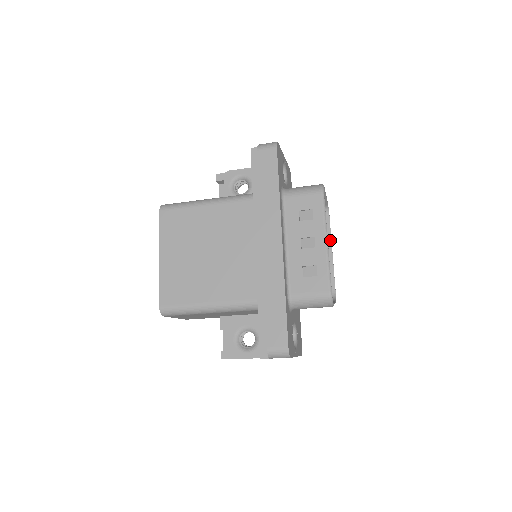
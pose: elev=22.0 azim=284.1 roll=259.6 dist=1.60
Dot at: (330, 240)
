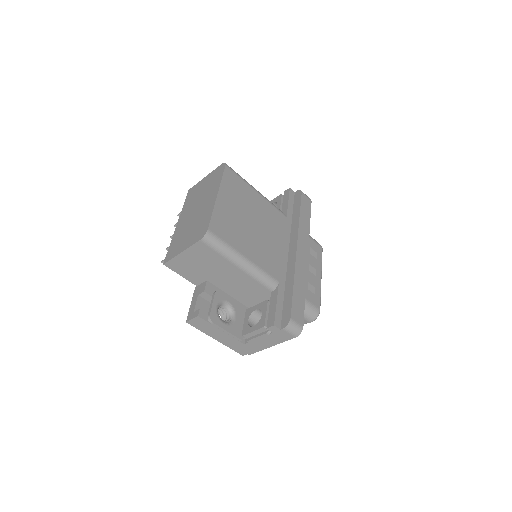
Dot at: occluded
